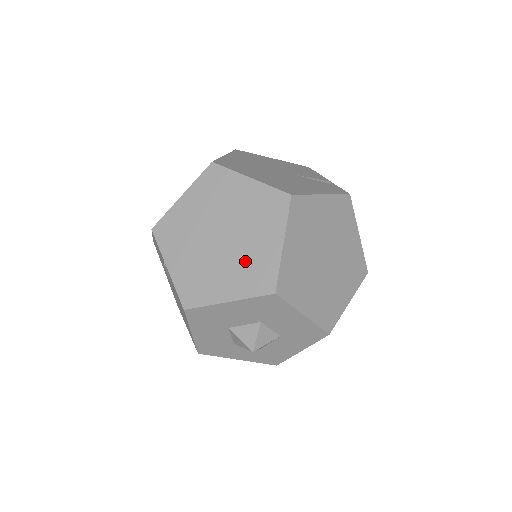
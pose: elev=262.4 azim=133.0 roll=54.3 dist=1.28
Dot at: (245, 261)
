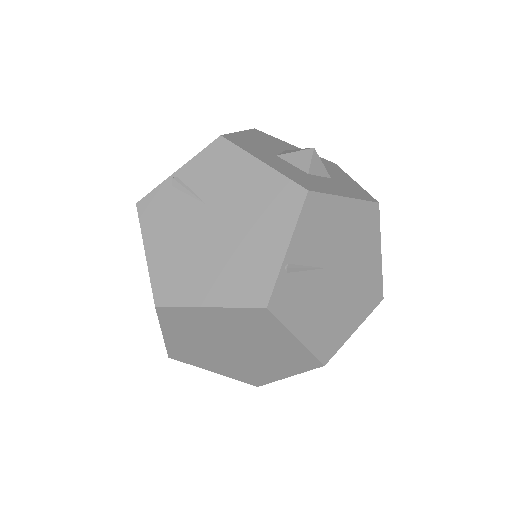
Dot at: occluded
